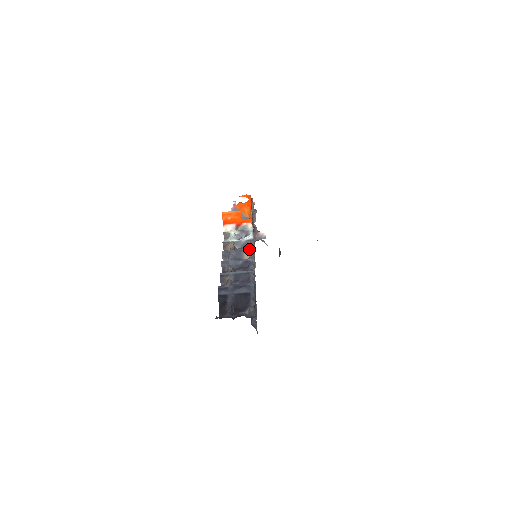
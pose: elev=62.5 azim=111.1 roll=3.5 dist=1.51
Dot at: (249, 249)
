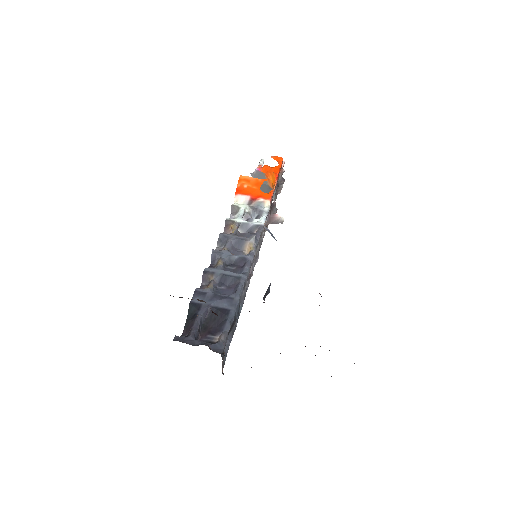
Dot at: (253, 241)
